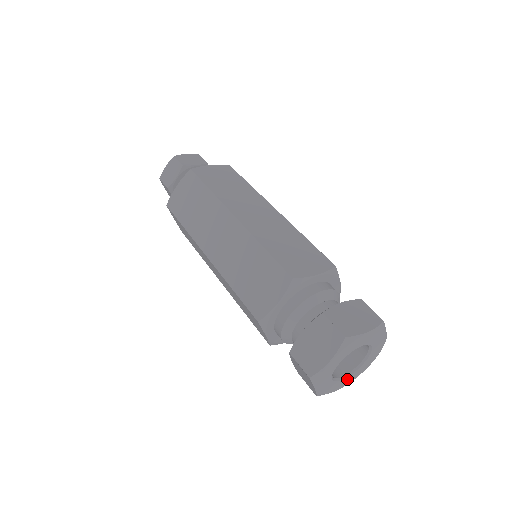
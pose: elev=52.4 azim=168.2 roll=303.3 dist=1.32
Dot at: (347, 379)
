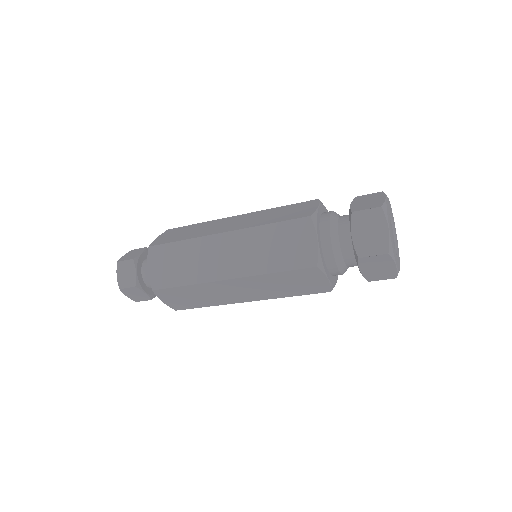
Dot at: (398, 254)
